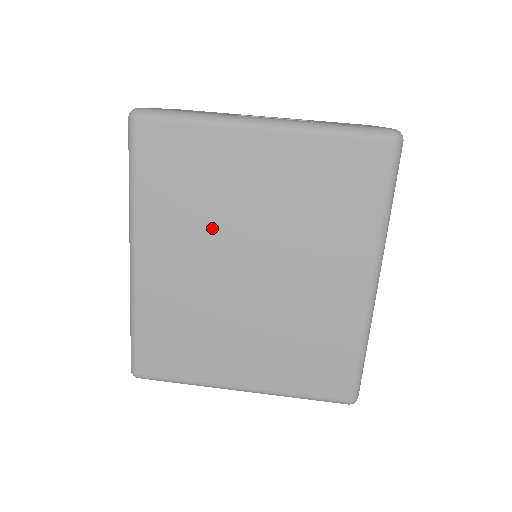
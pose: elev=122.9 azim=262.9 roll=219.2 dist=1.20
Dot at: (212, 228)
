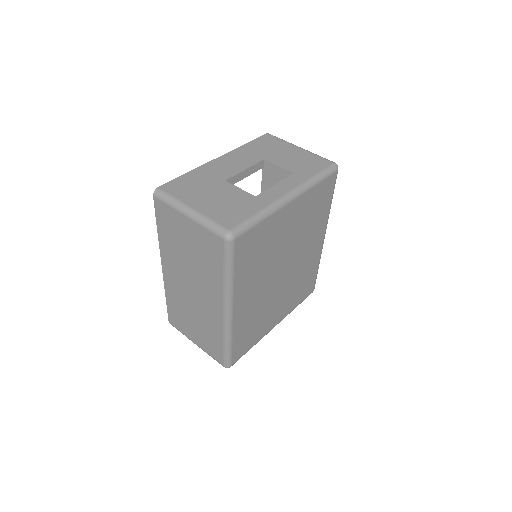
Dot at: (268, 266)
